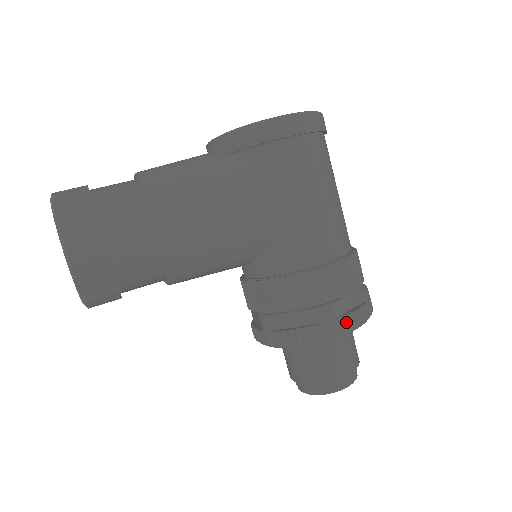
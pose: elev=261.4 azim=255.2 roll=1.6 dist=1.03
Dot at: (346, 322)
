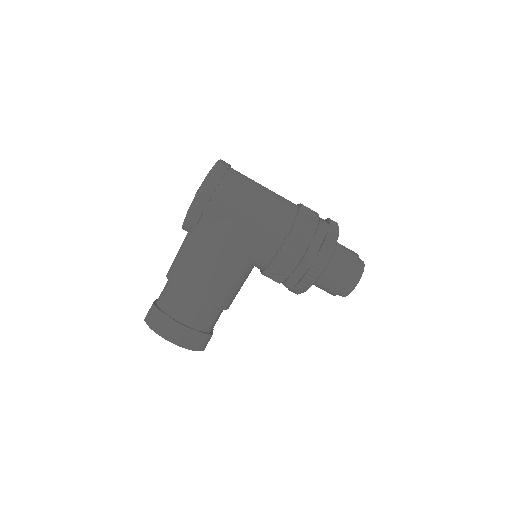
Dot at: (322, 255)
